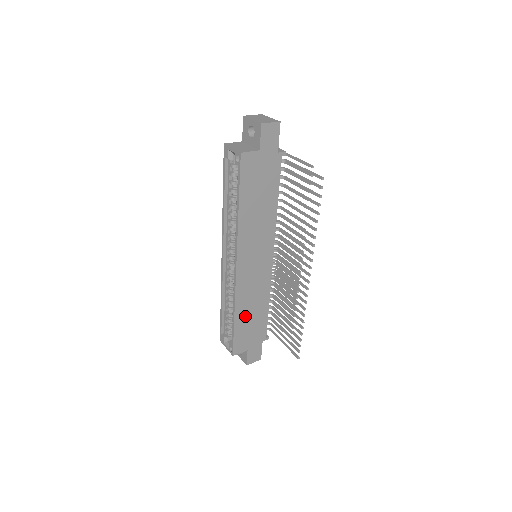
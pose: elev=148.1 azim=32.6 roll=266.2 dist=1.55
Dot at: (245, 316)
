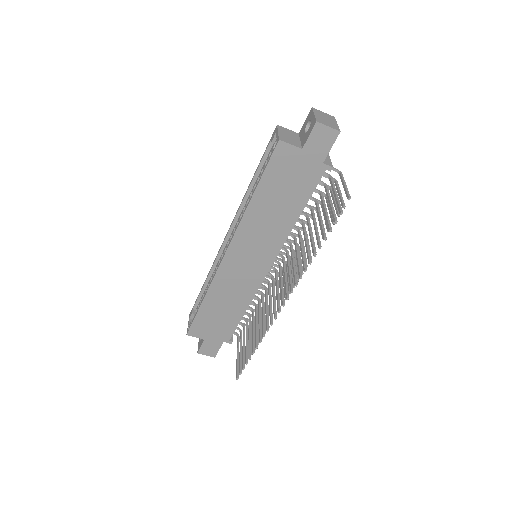
Dot at: (215, 306)
